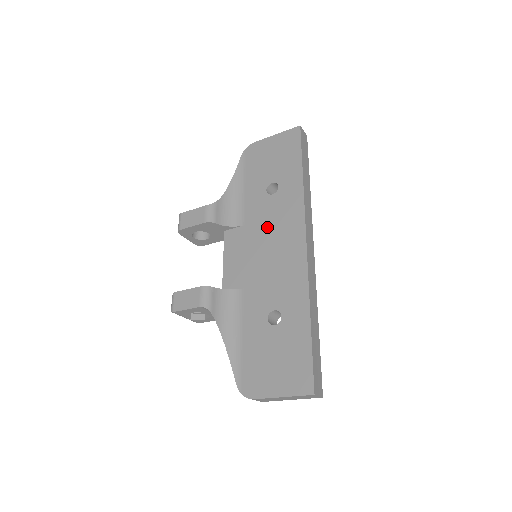
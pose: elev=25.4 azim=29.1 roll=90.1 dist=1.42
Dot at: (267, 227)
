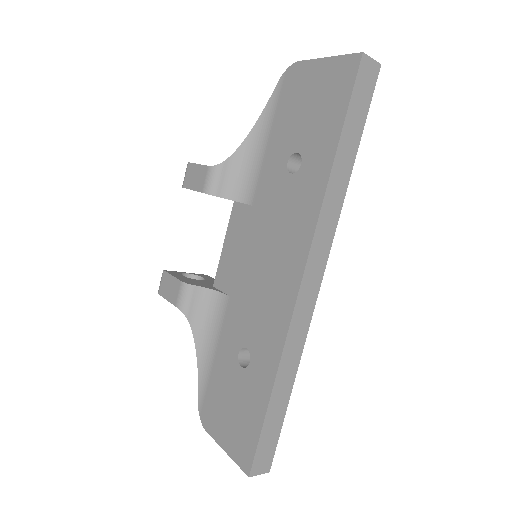
Dot at: (271, 225)
